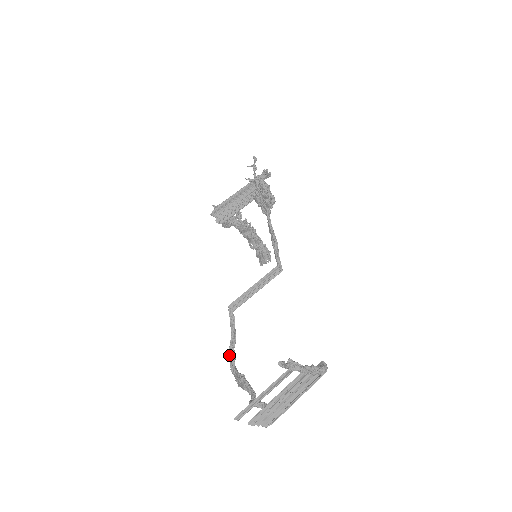
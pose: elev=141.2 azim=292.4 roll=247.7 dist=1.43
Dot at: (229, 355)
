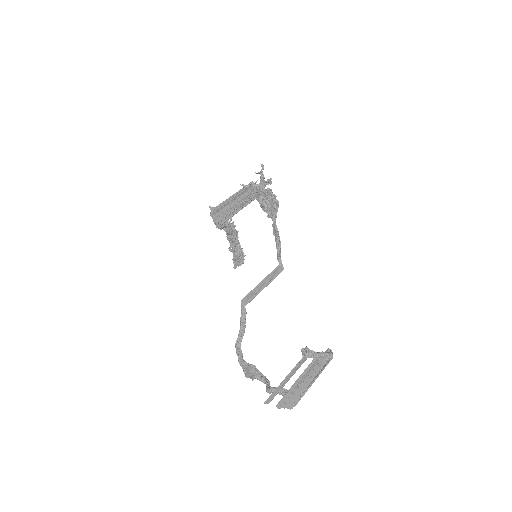
Dot at: (236, 348)
